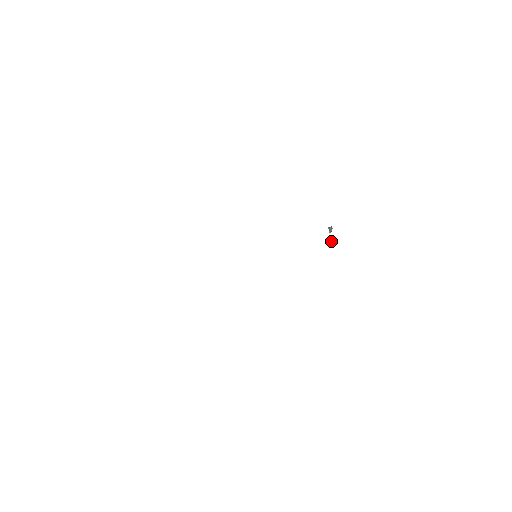
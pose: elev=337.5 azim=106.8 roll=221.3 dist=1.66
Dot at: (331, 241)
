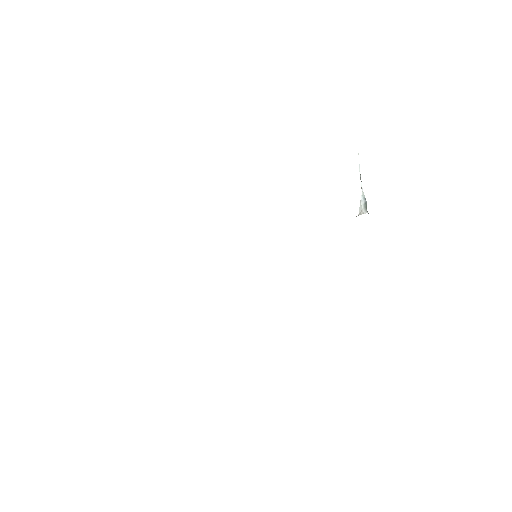
Dot at: (360, 174)
